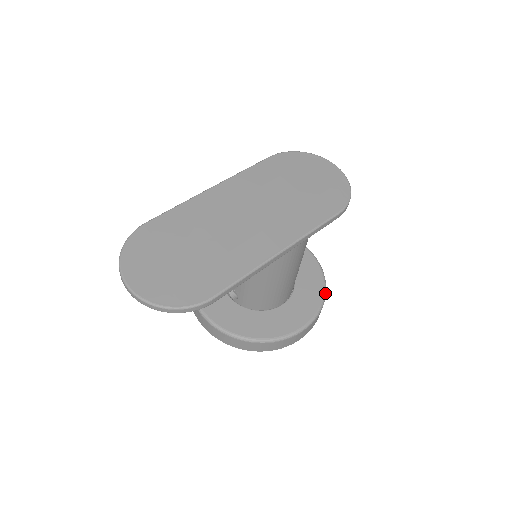
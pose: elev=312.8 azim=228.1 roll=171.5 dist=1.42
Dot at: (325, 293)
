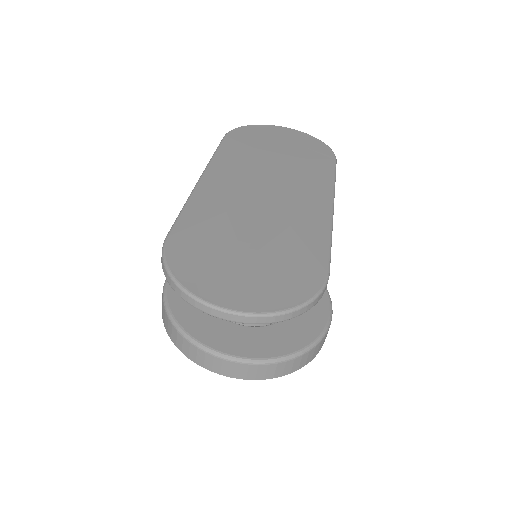
Dot at: occluded
